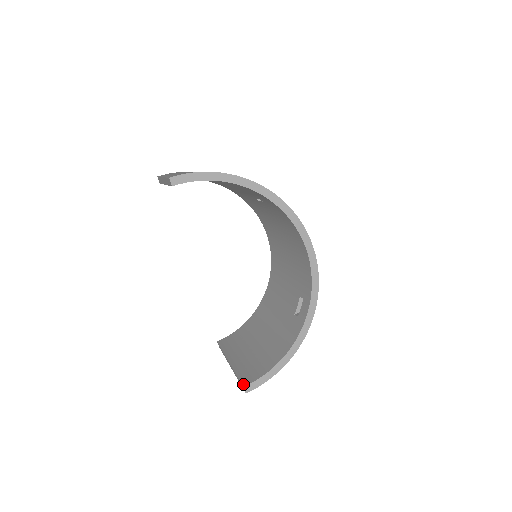
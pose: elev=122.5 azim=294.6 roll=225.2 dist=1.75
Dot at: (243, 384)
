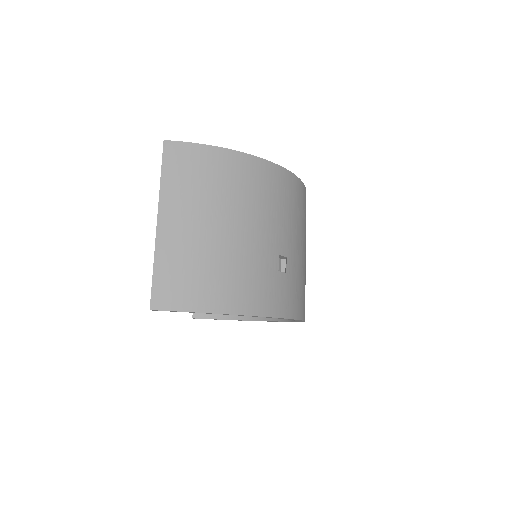
Dot at: (193, 315)
